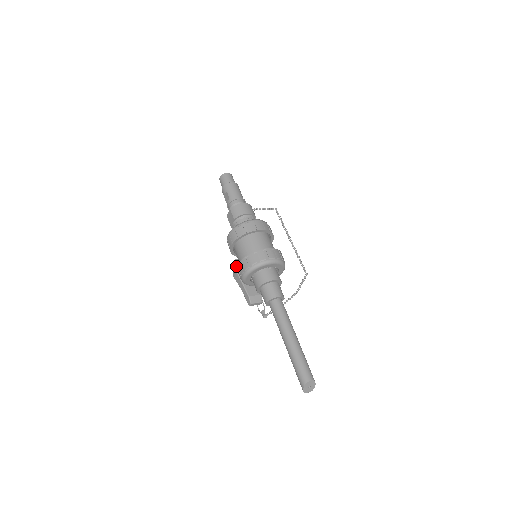
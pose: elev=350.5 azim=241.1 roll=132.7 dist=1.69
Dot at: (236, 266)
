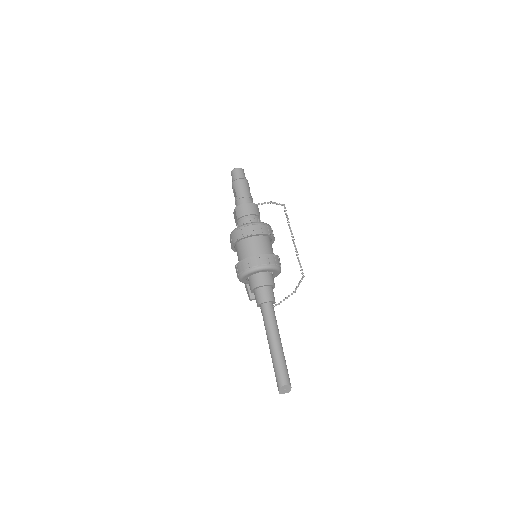
Dot at: occluded
